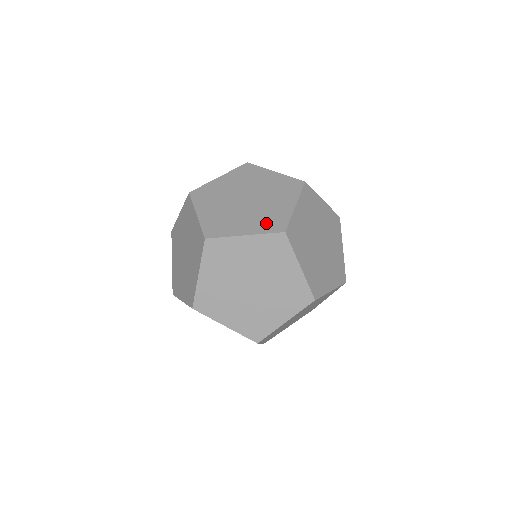
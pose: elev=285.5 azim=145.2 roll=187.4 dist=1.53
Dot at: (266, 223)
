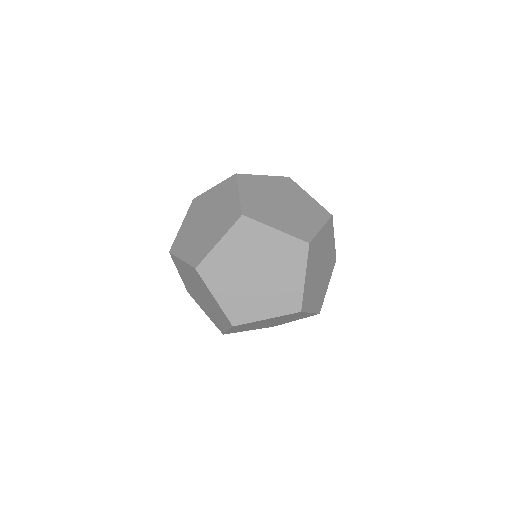
Dot at: occluded
